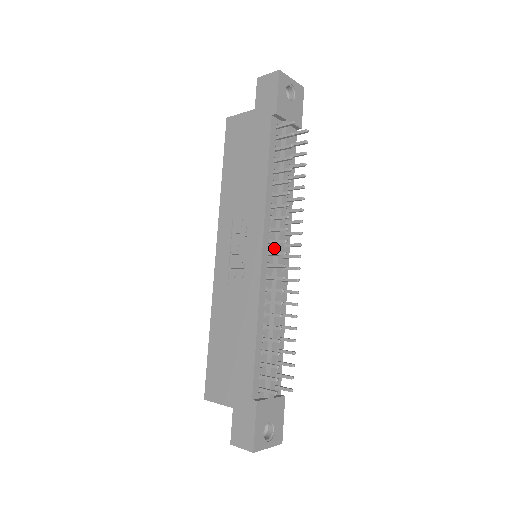
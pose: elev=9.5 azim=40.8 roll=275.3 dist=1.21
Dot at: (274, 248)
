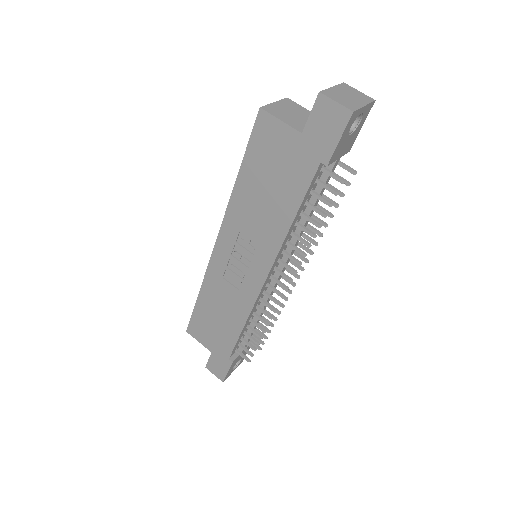
Dot at: occluded
